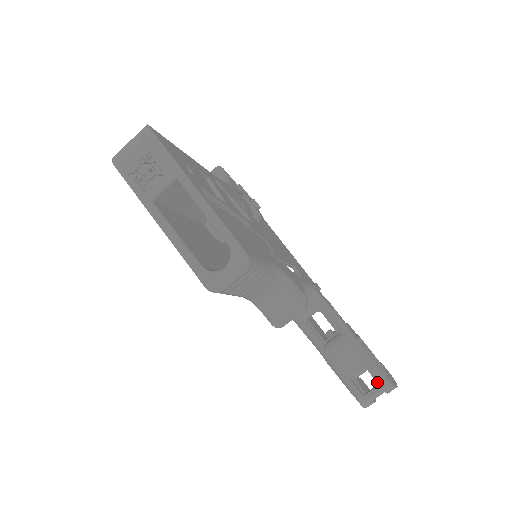
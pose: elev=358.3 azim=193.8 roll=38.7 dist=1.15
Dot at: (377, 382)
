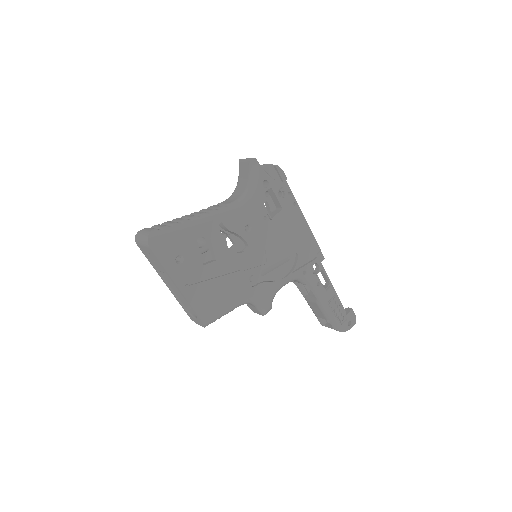
Dot at: occluded
